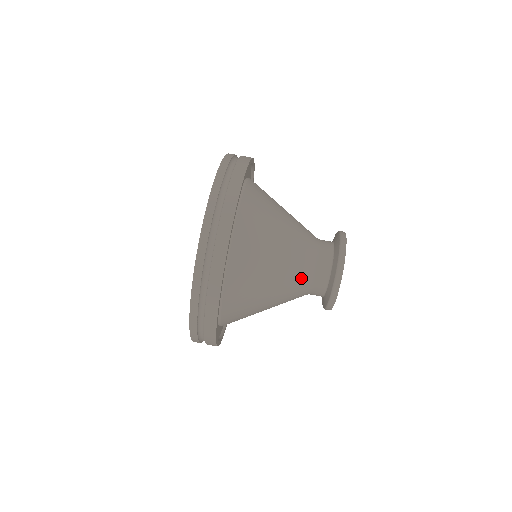
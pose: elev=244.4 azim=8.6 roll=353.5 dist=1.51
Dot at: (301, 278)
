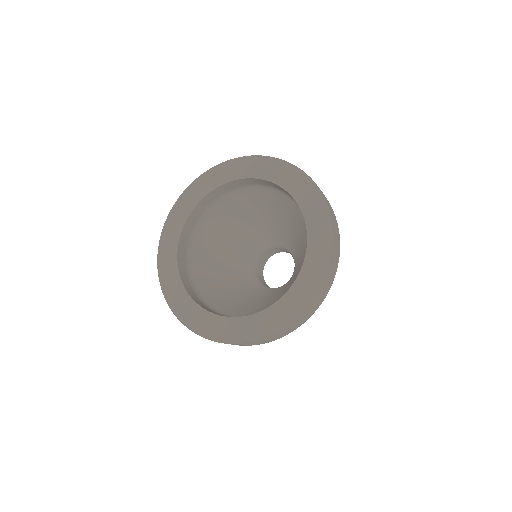
Dot at: occluded
